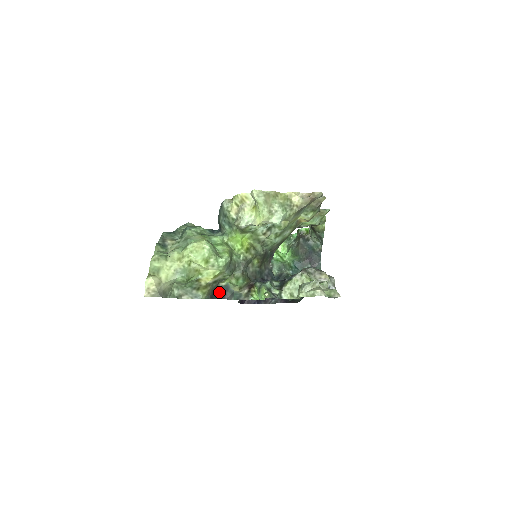
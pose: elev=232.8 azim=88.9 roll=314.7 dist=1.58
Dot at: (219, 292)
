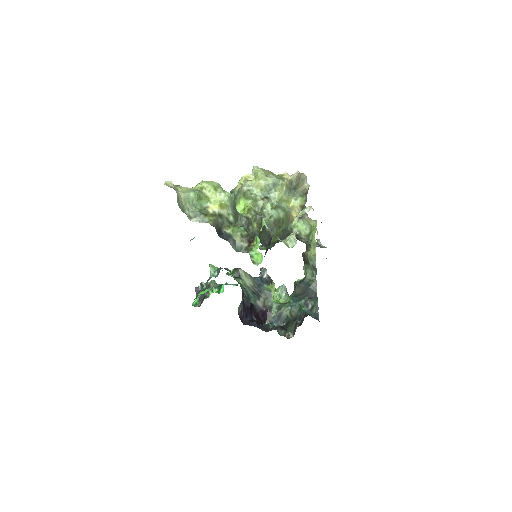
Dot at: (223, 235)
